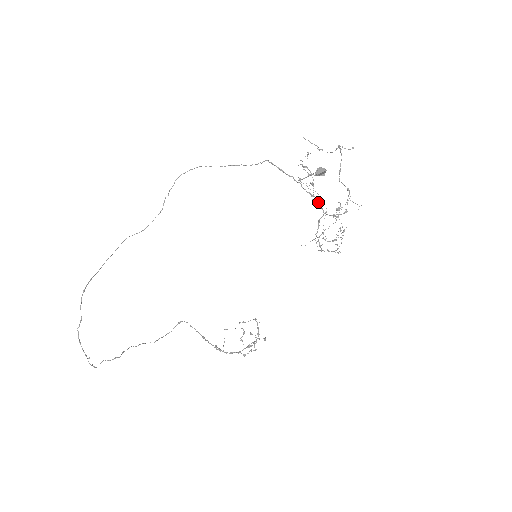
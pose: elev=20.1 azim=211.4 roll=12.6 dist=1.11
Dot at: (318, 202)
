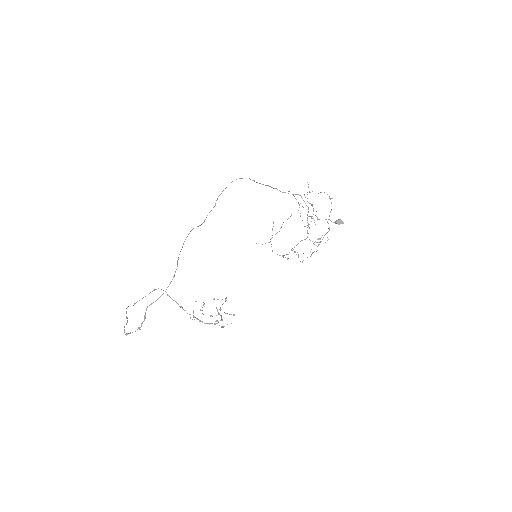
Dot at: occluded
